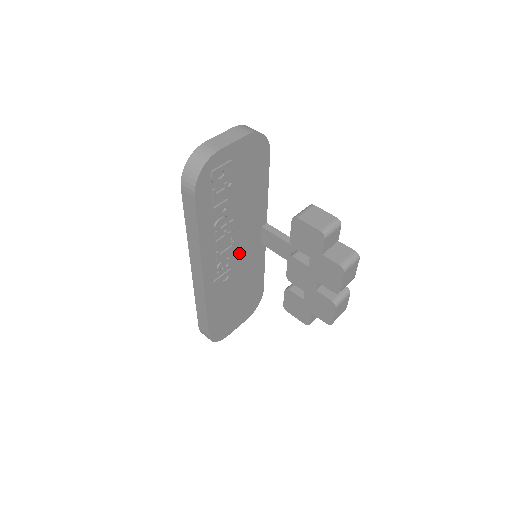
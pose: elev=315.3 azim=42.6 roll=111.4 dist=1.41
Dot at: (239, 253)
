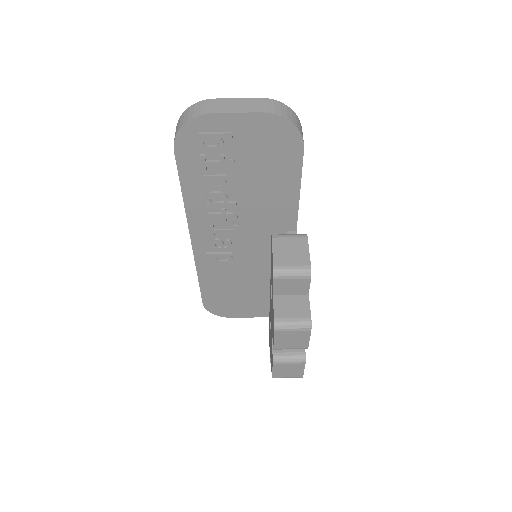
Dot at: (248, 243)
